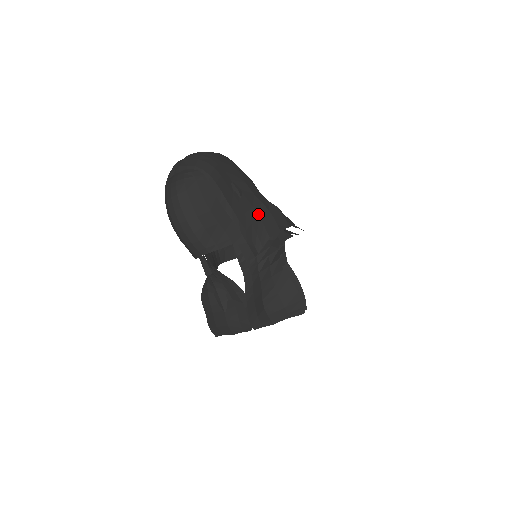
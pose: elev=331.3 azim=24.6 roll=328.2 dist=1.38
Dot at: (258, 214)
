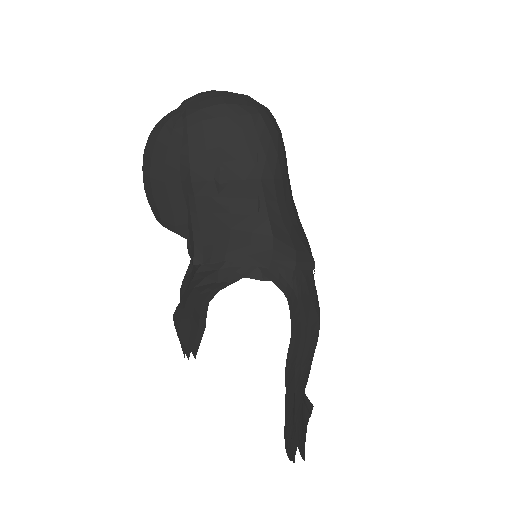
Dot at: (231, 225)
